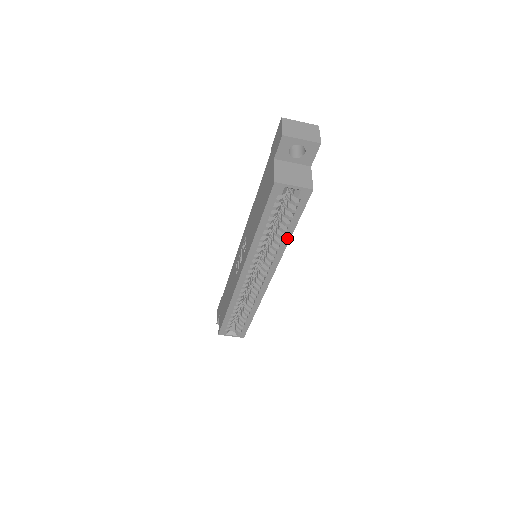
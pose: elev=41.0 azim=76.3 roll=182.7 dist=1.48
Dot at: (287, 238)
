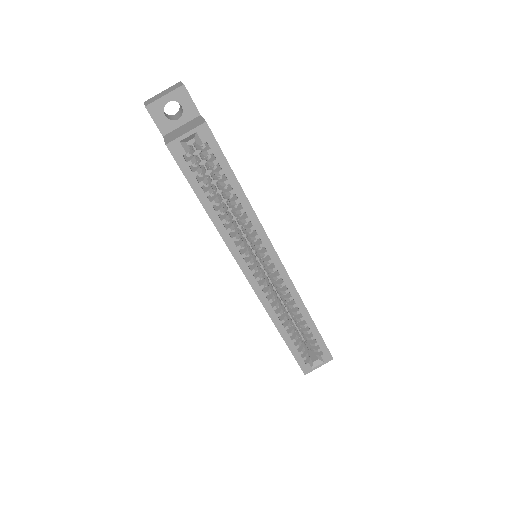
Dot at: (242, 198)
